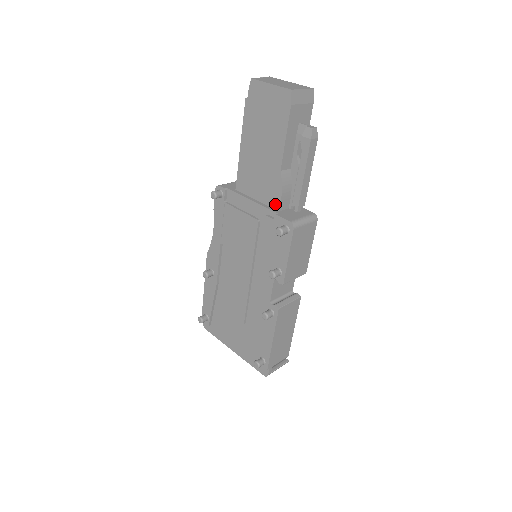
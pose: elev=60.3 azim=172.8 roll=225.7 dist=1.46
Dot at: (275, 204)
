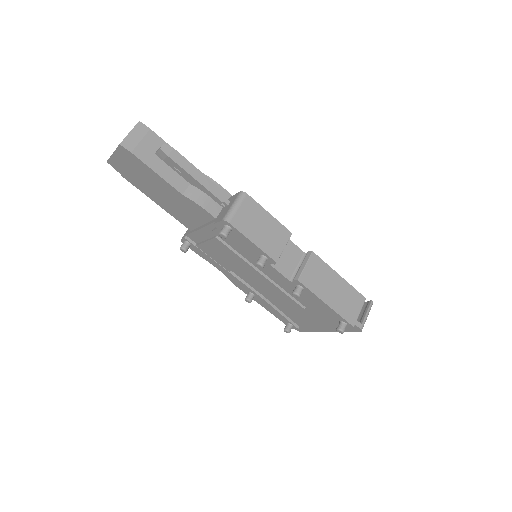
Dot at: (209, 217)
